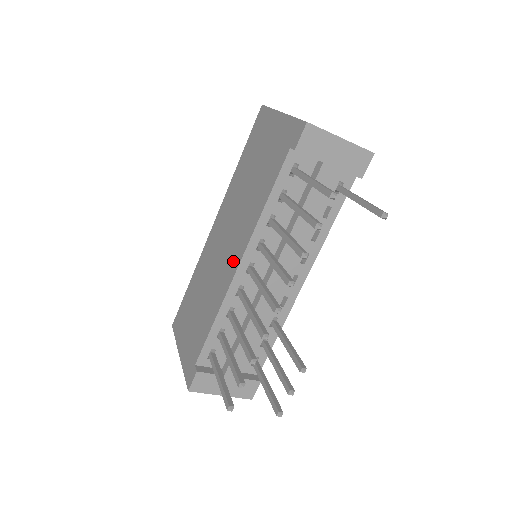
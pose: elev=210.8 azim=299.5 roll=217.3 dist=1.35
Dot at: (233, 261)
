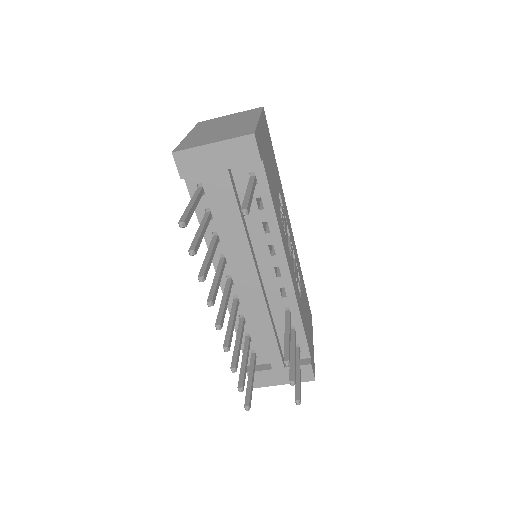
Dot at: occluded
